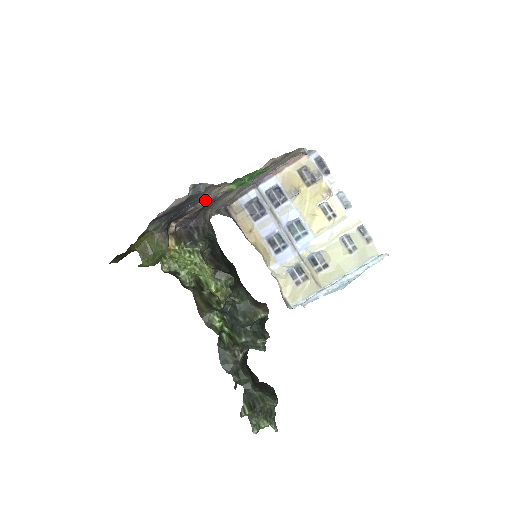
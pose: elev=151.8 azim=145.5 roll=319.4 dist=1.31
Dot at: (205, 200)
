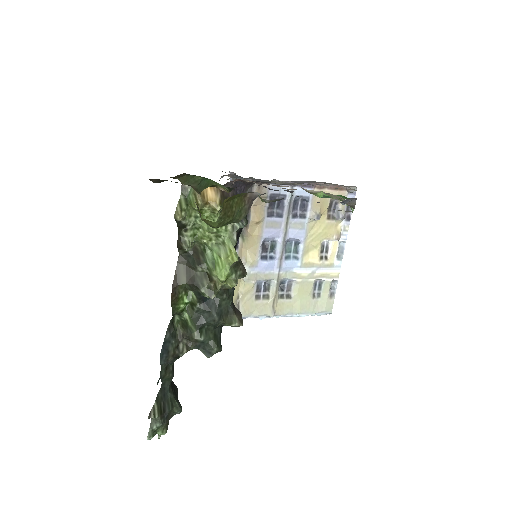
Dot at: (288, 186)
